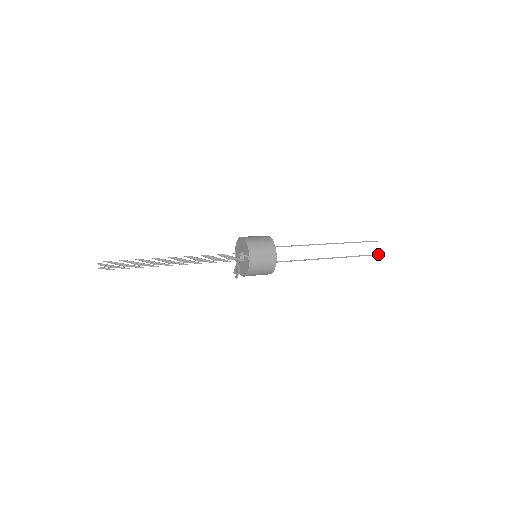
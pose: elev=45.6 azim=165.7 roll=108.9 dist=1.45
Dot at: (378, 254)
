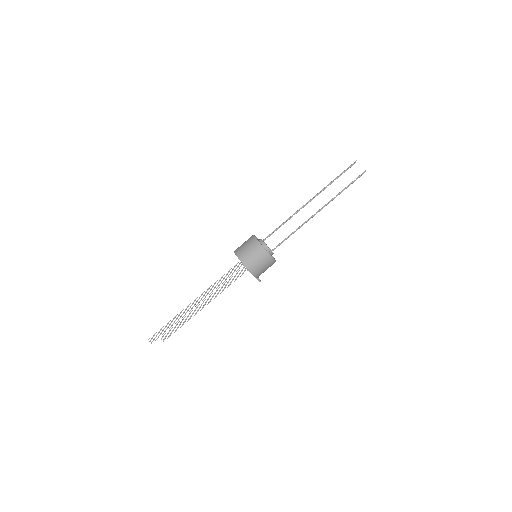
Dot at: (364, 171)
